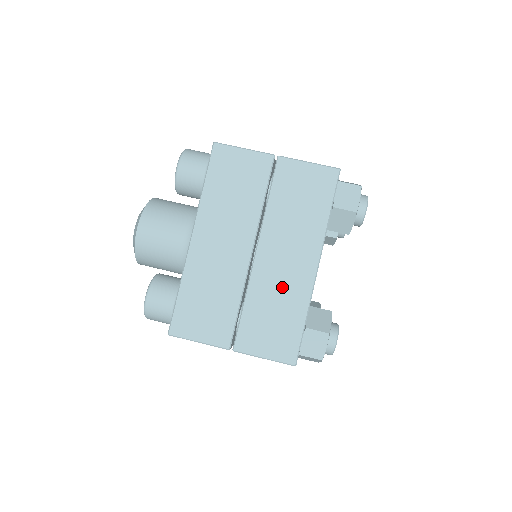
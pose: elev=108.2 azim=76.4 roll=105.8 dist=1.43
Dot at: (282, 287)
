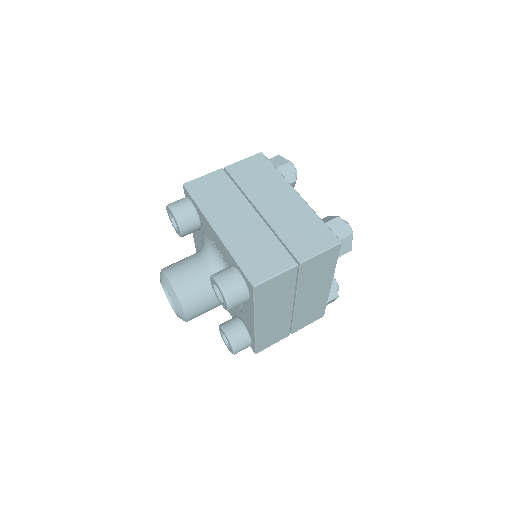
Dot at: (291, 214)
